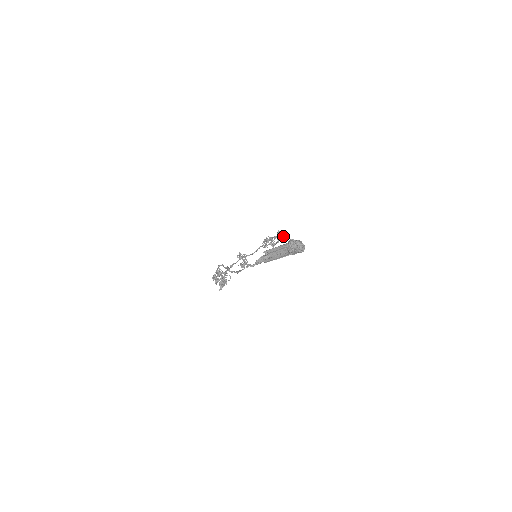
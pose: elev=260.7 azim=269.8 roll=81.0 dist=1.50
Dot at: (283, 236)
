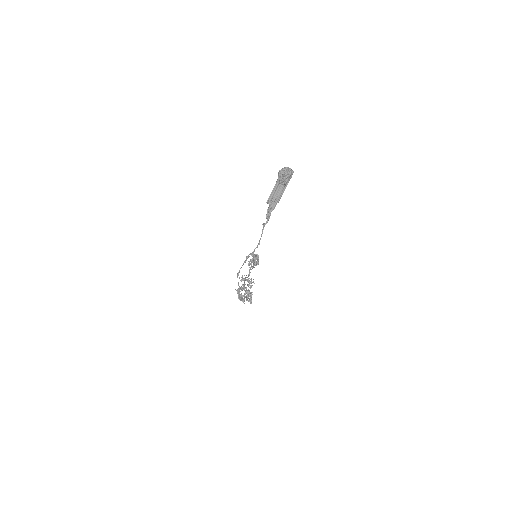
Dot at: (258, 255)
